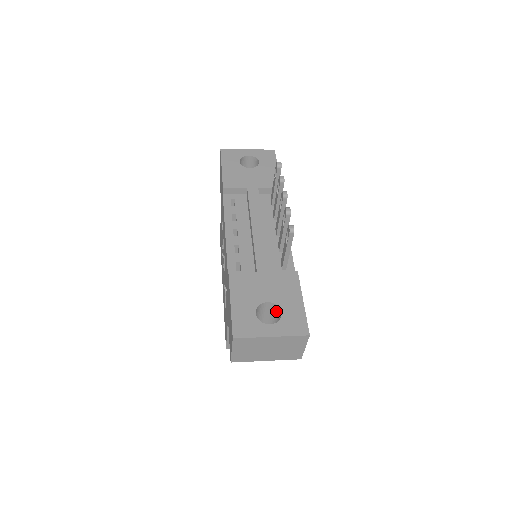
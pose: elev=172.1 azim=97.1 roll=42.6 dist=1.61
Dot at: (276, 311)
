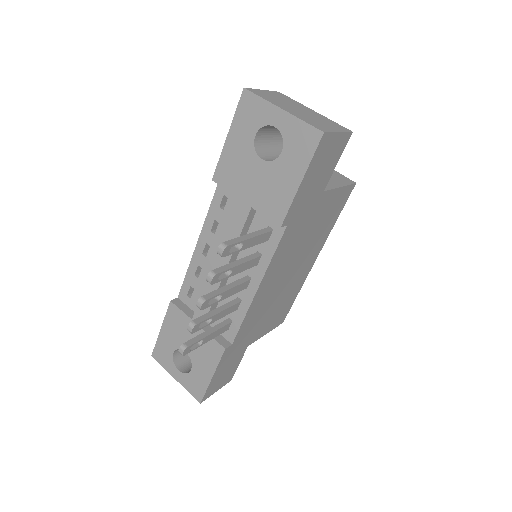
Dot at: occluded
